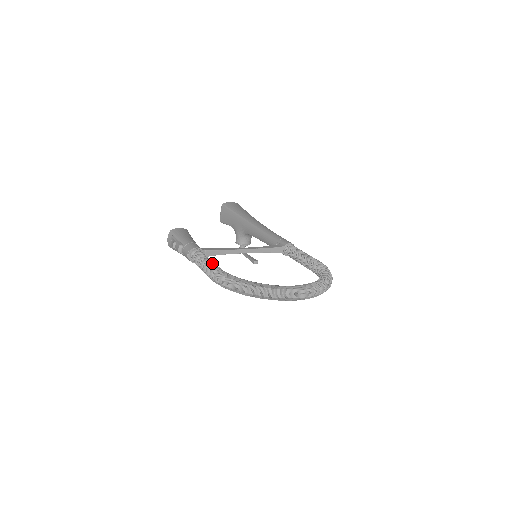
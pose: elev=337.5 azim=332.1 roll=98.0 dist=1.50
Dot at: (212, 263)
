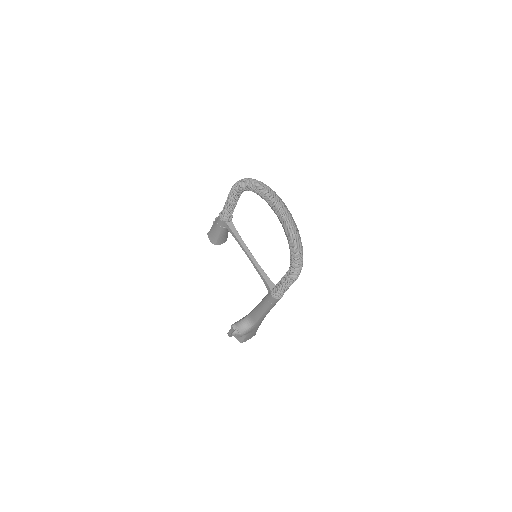
Dot at: occluded
